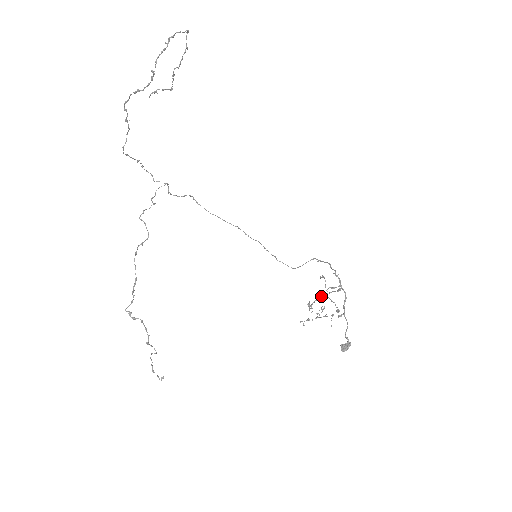
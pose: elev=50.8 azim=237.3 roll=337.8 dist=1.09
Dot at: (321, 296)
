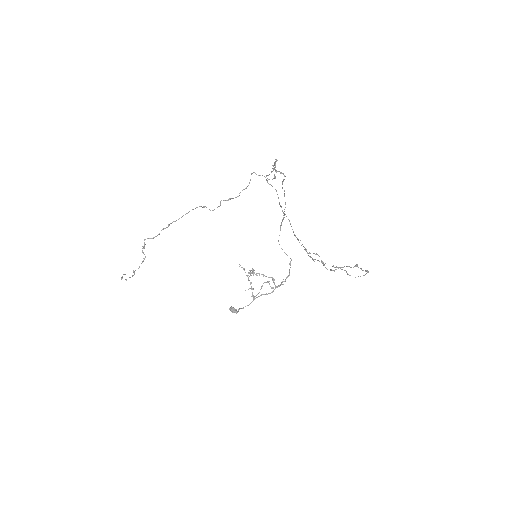
Dot at: (263, 276)
